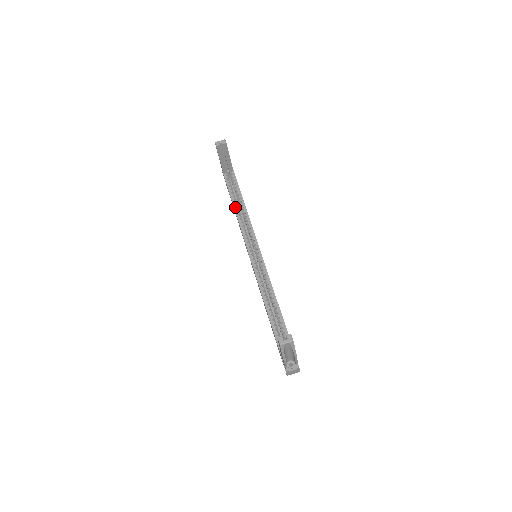
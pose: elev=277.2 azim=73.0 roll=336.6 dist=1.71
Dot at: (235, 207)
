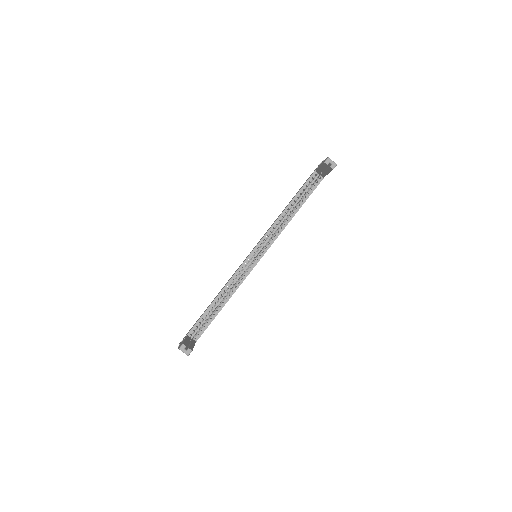
Dot at: (288, 207)
